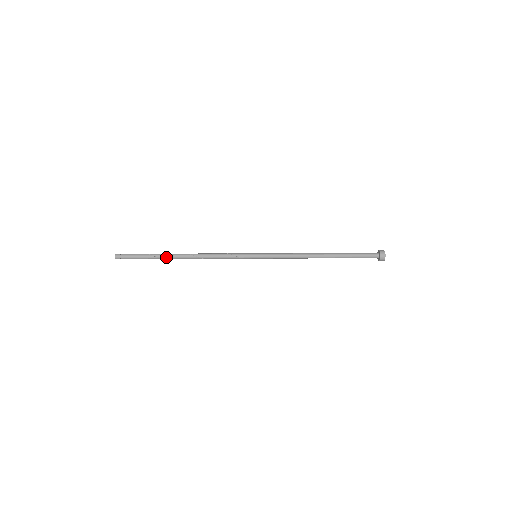
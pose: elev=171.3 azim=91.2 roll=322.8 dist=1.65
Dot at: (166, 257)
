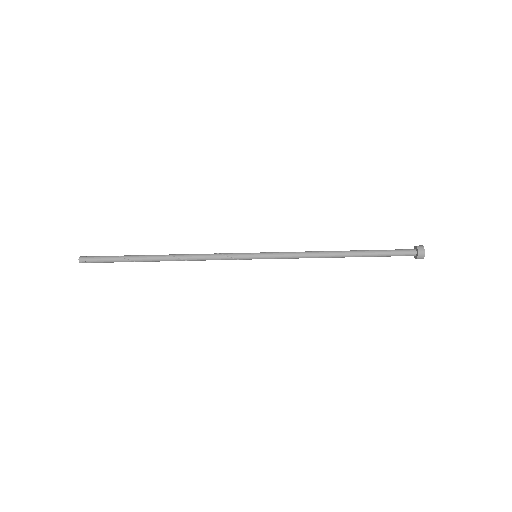
Dot at: (142, 260)
